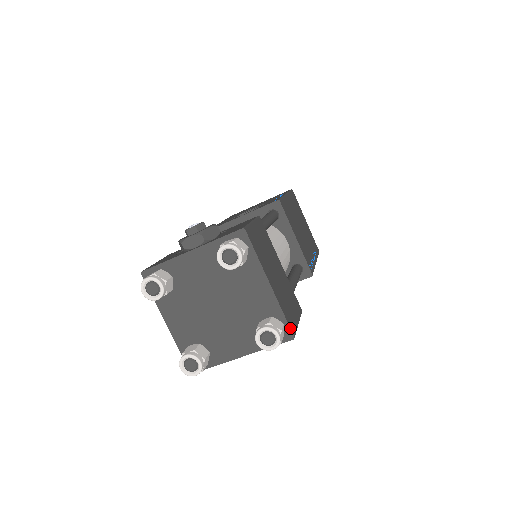
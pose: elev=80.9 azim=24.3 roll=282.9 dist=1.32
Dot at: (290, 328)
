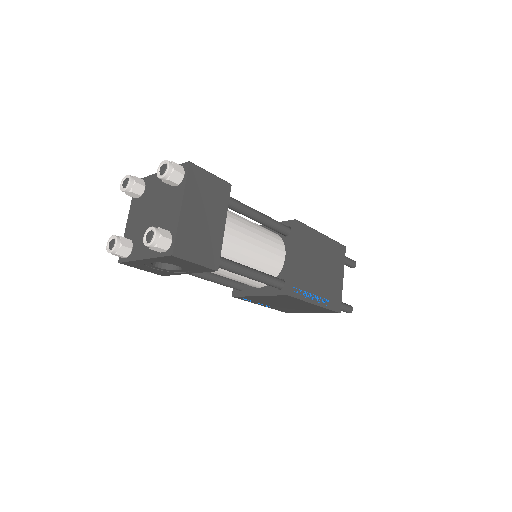
Dot at: (174, 245)
